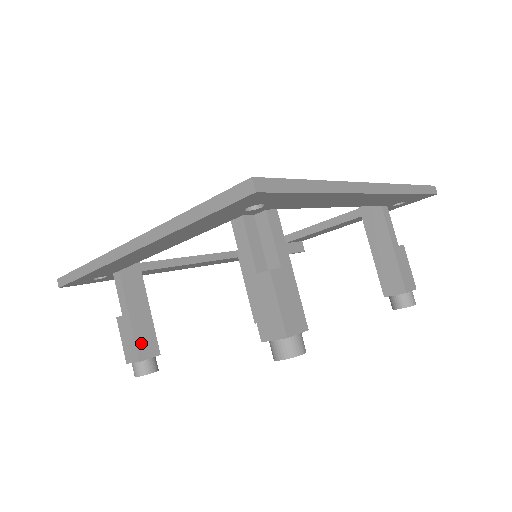
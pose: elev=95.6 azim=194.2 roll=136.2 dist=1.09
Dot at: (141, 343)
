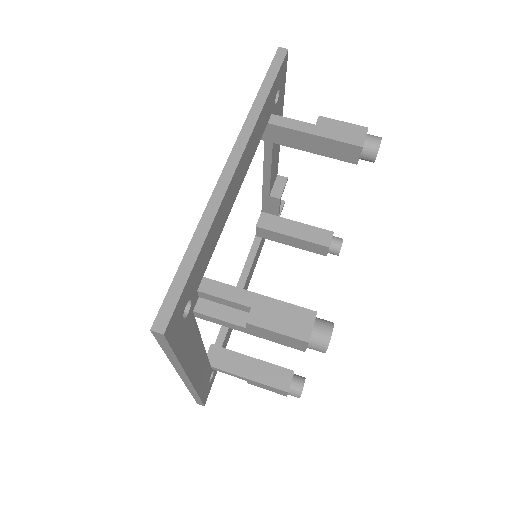
Dot at: (275, 382)
